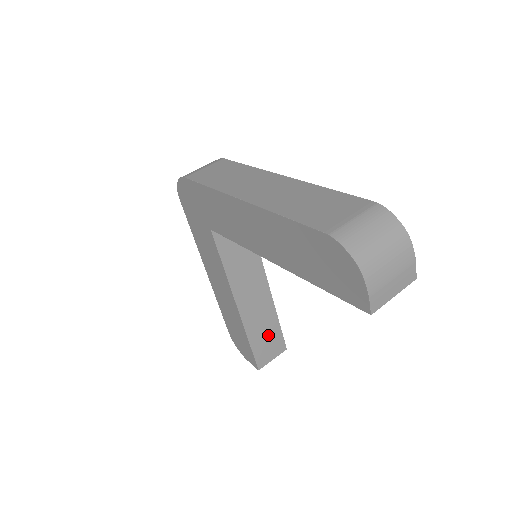
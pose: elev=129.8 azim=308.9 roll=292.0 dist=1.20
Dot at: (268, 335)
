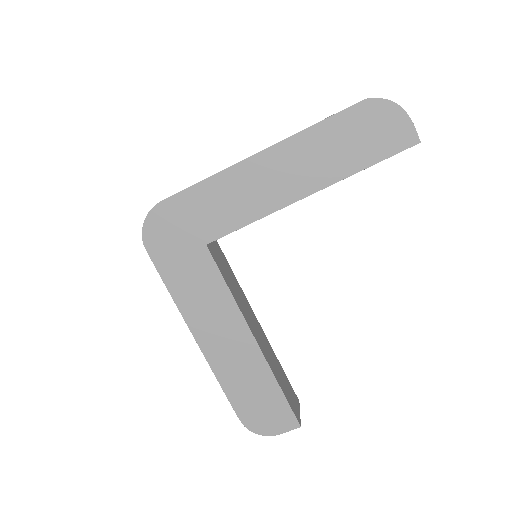
Dot at: (283, 380)
